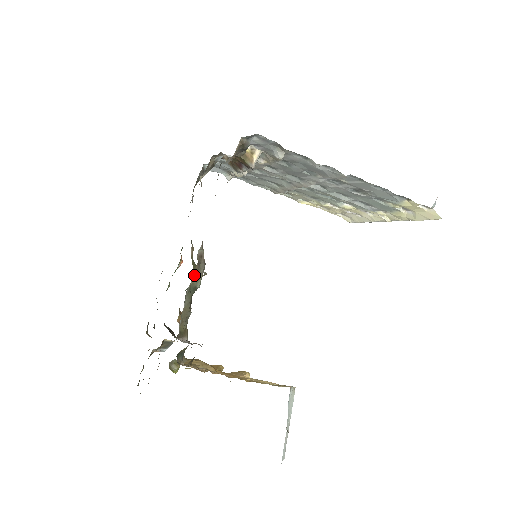
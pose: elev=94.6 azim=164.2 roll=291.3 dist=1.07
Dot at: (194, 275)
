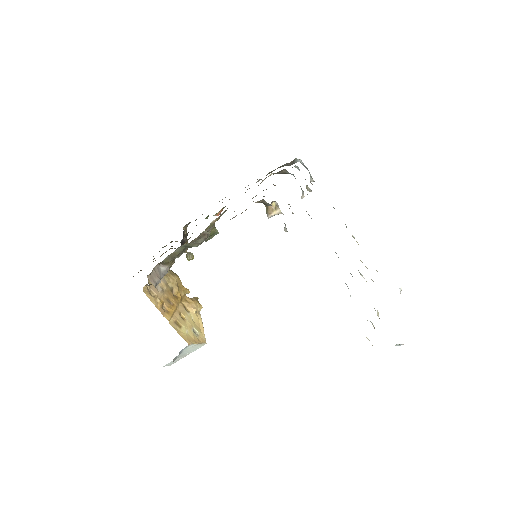
Dot at: occluded
